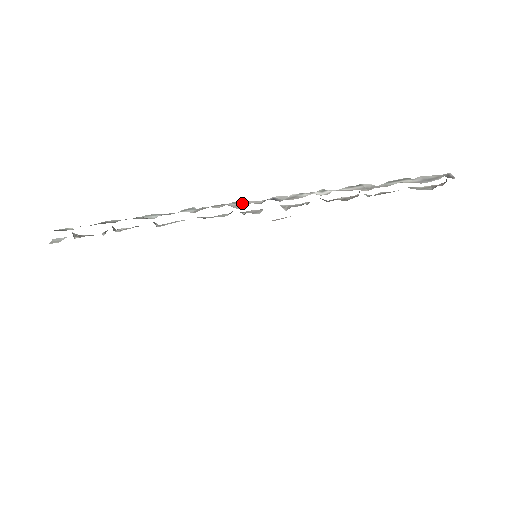
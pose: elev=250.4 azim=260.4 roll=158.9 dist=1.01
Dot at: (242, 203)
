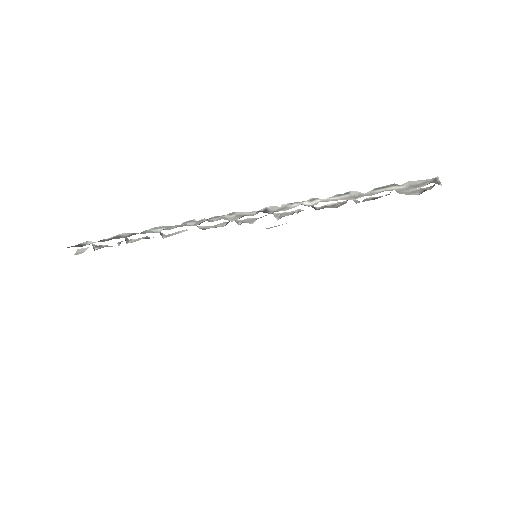
Dot at: (237, 215)
